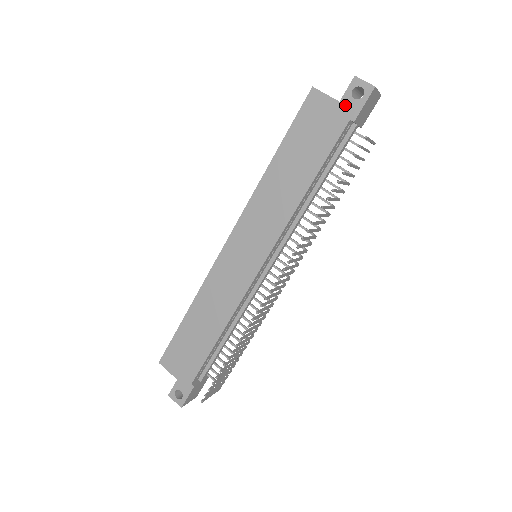
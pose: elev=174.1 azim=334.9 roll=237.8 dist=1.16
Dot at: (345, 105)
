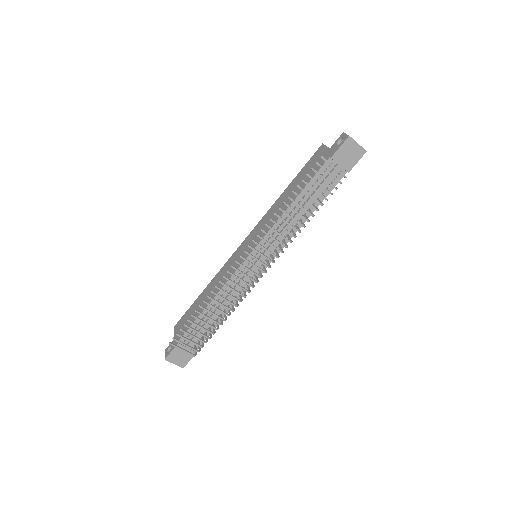
Dot at: (331, 149)
